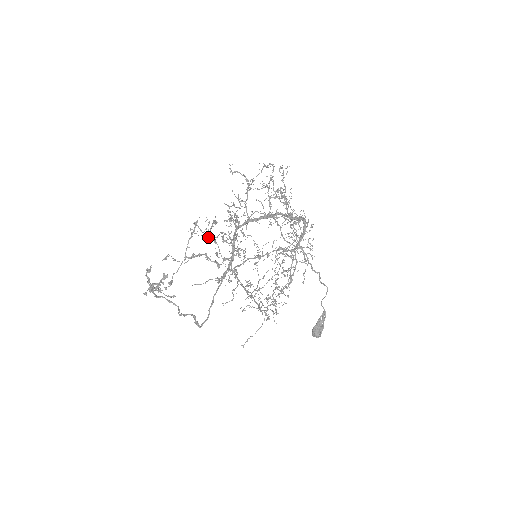
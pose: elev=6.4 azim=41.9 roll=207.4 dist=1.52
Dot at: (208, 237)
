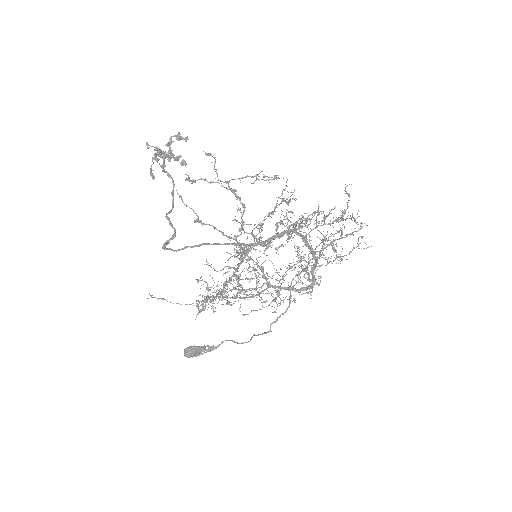
Dot at: occluded
